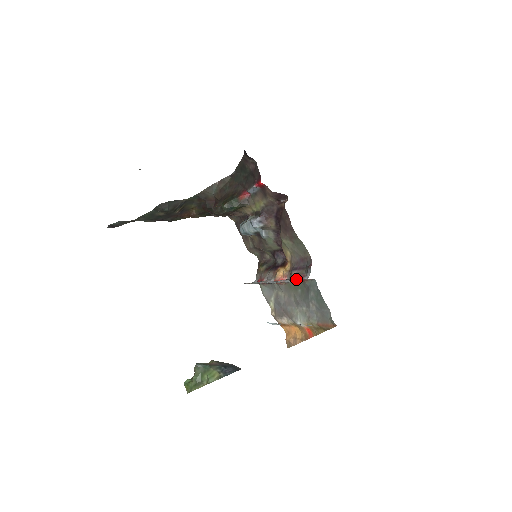
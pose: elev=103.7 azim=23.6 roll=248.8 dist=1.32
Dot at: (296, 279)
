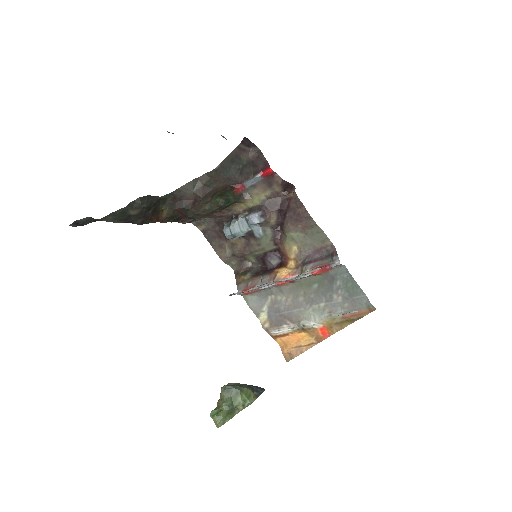
Dot at: (317, 270)
